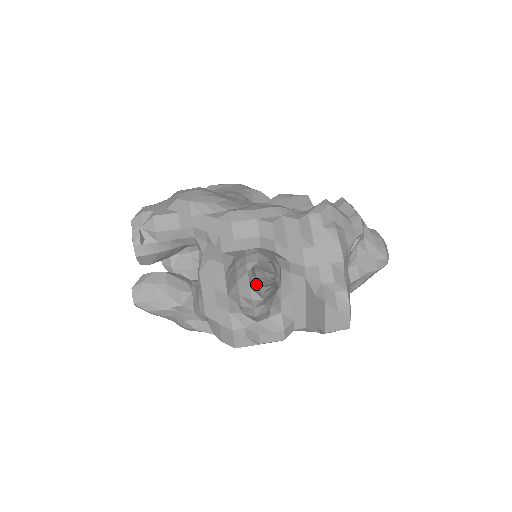
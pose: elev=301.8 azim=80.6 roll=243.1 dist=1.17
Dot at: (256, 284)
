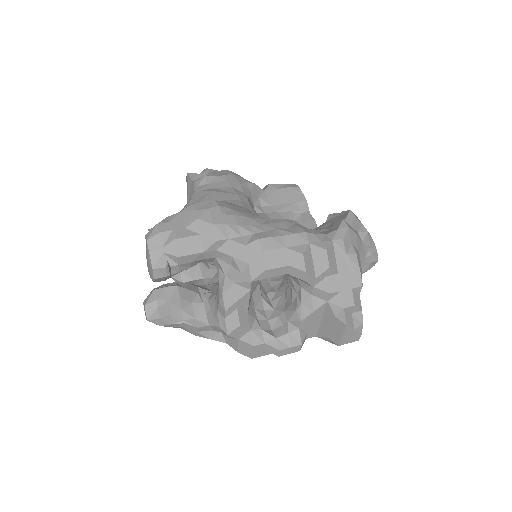
Dot at: (264, 291)
